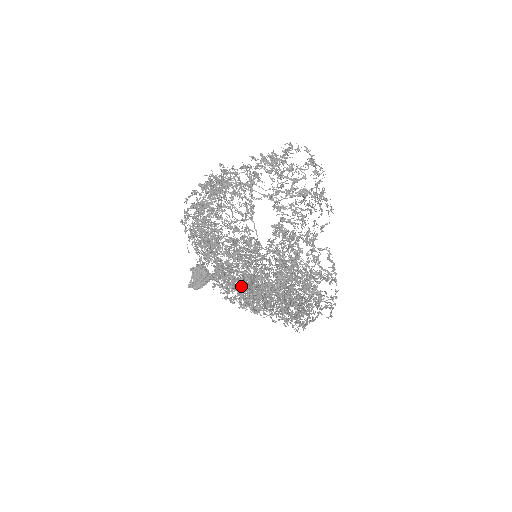
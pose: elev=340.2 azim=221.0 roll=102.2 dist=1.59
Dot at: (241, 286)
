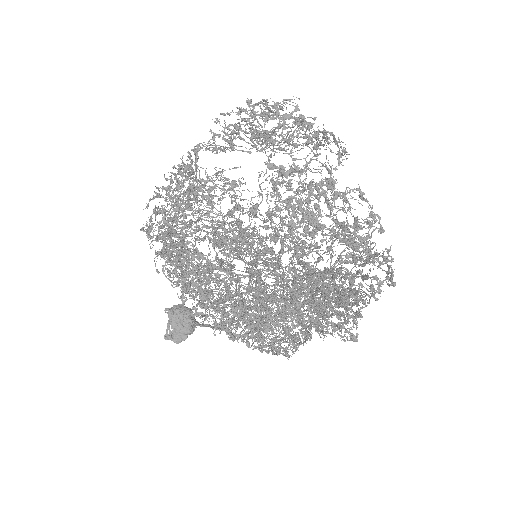
Dot at: occluded
